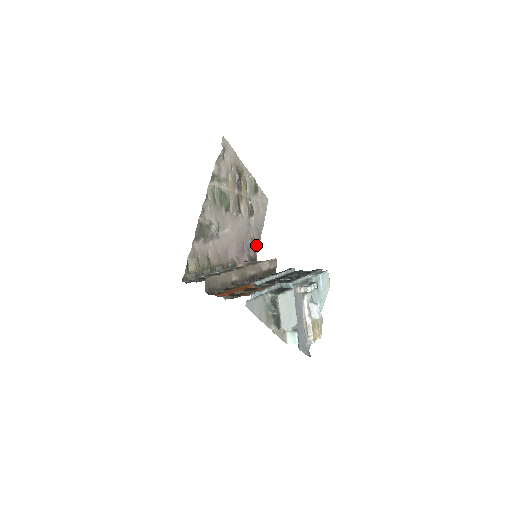
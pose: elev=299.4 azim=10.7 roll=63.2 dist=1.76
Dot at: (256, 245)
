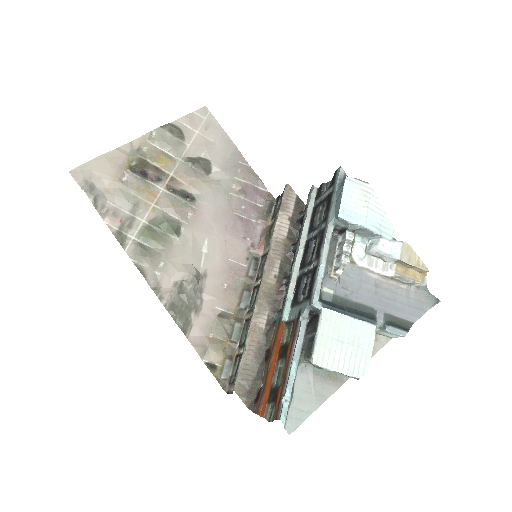
Dot at: (254, 184)
